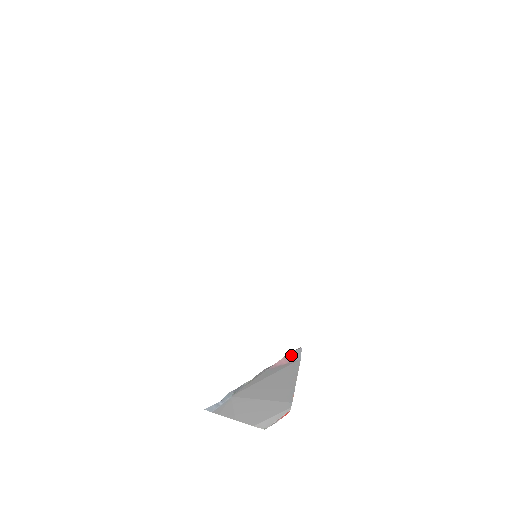
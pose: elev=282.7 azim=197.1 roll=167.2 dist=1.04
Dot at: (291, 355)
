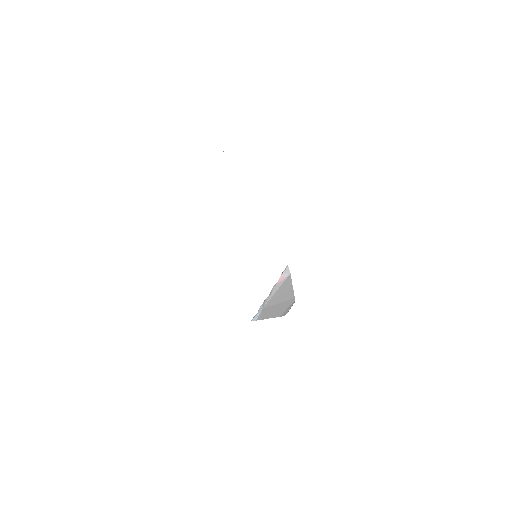
Dot at: (284, 273)
